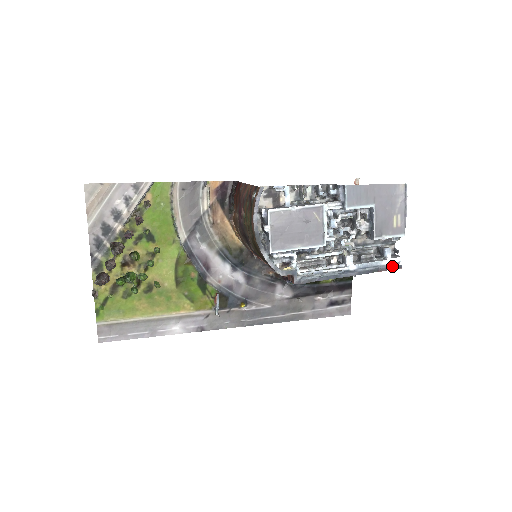
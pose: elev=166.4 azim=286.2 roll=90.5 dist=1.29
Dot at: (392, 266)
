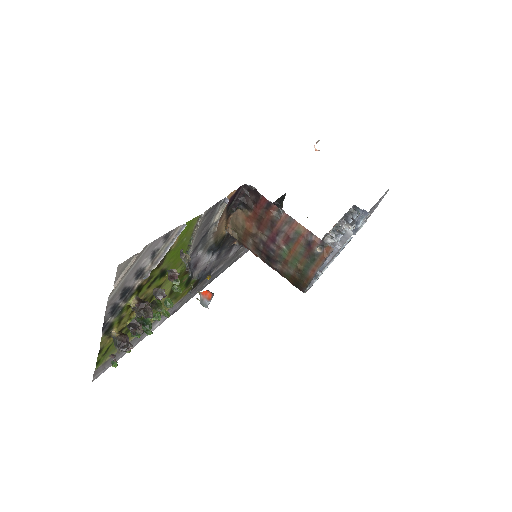
Dot at: (349, 241)
